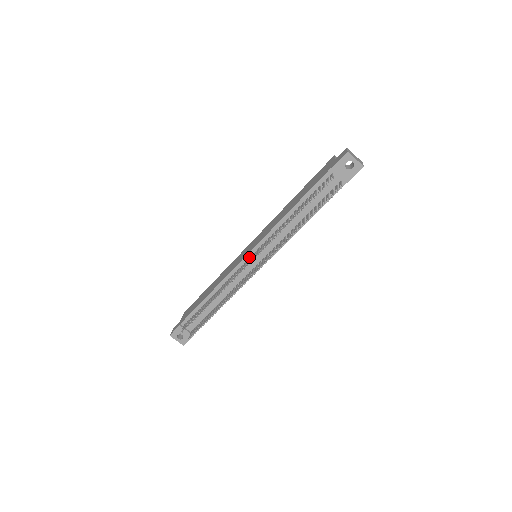
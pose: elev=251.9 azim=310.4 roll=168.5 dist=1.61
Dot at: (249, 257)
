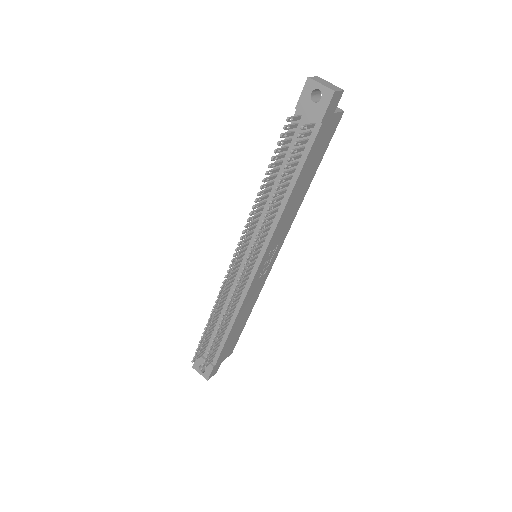
Dot at: occluded
